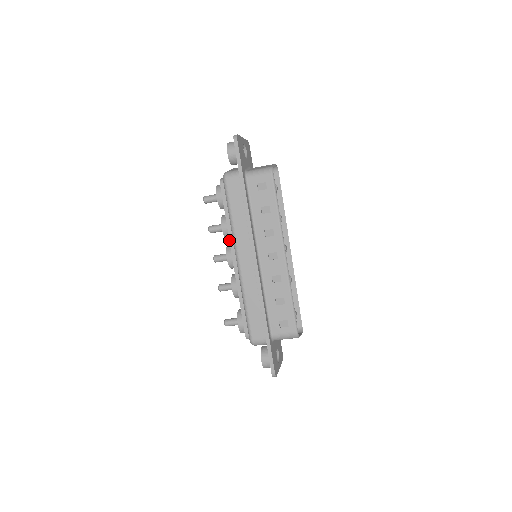
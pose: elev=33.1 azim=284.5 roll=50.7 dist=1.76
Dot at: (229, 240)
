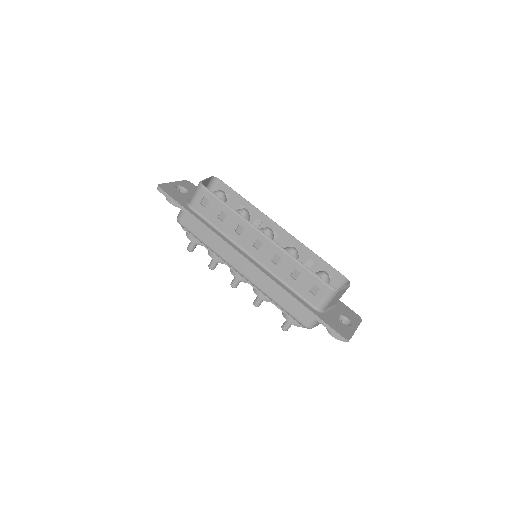
Dot at: occluded
